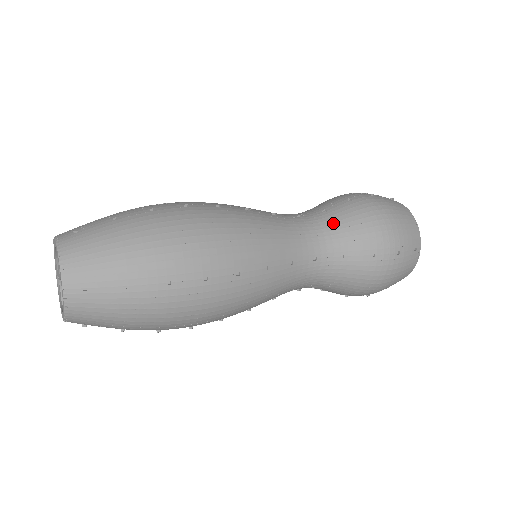
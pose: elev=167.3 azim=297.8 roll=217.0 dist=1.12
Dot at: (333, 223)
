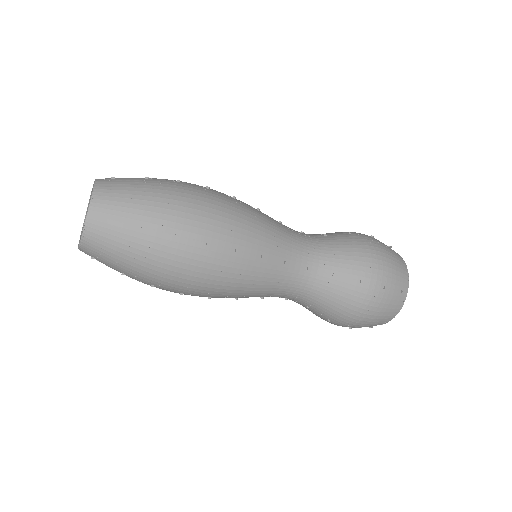
Dot at: (330, 245)
